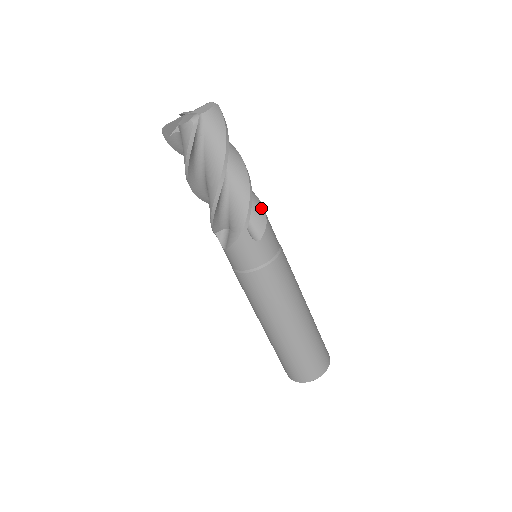
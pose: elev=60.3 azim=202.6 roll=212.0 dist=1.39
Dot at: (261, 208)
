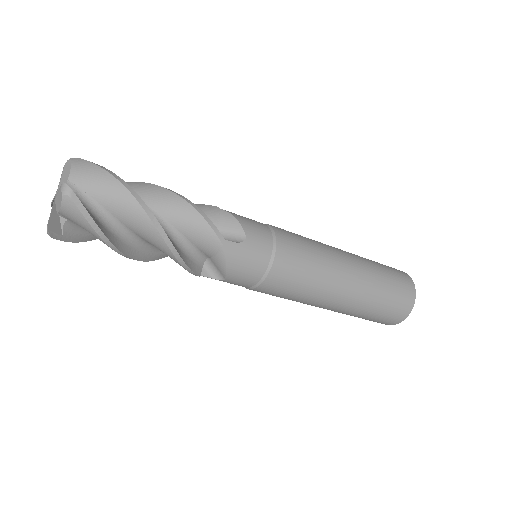
Dot at: (215, 210)
